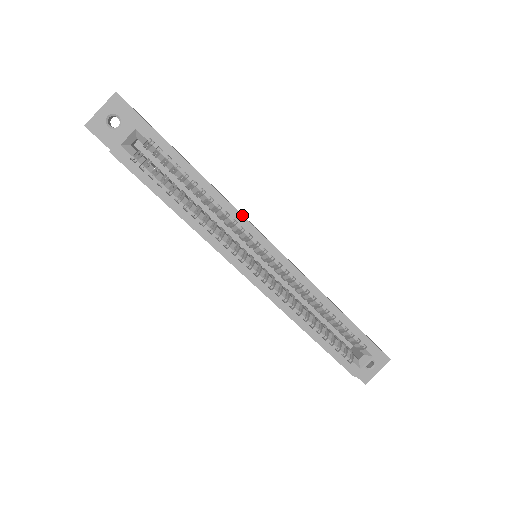
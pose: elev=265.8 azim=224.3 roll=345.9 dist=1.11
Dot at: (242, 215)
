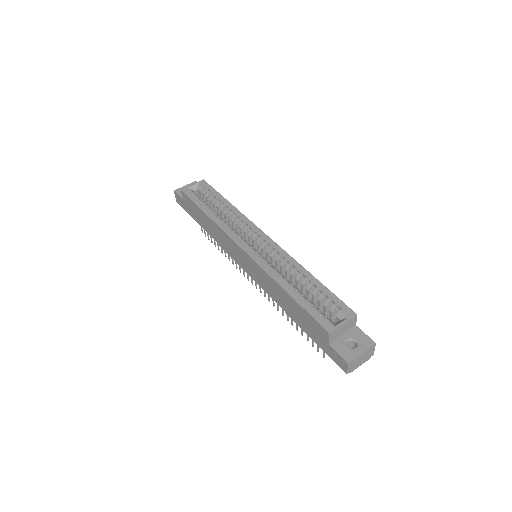
Dot at: occluded
